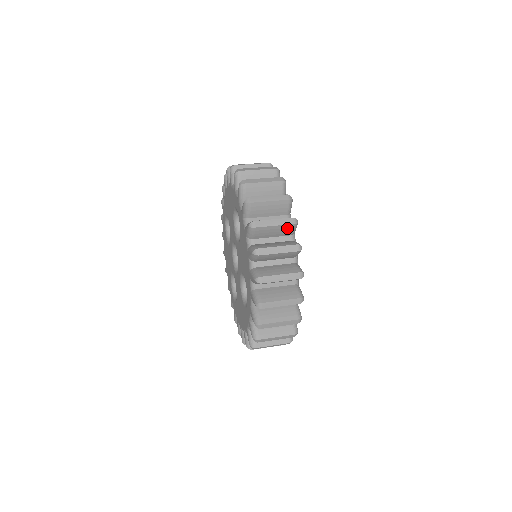
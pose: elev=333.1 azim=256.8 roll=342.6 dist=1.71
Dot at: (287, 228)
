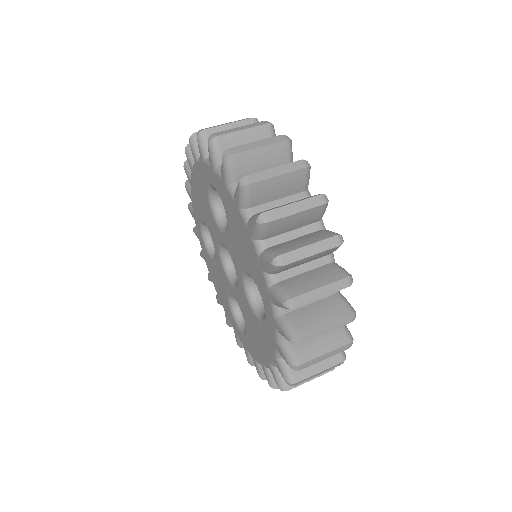
Dot at: occluded
